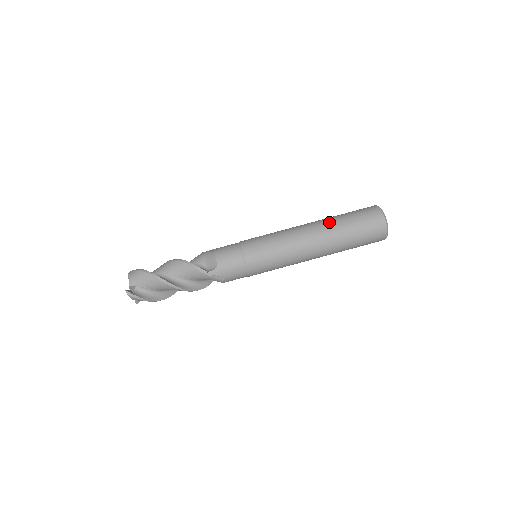
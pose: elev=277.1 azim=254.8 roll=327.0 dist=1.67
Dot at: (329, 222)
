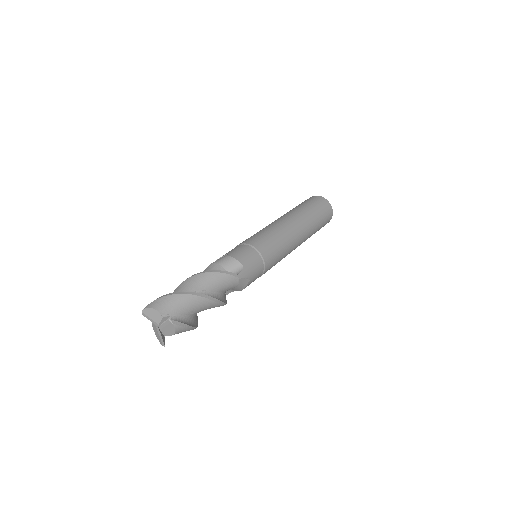
Dot at: (298, 211)
